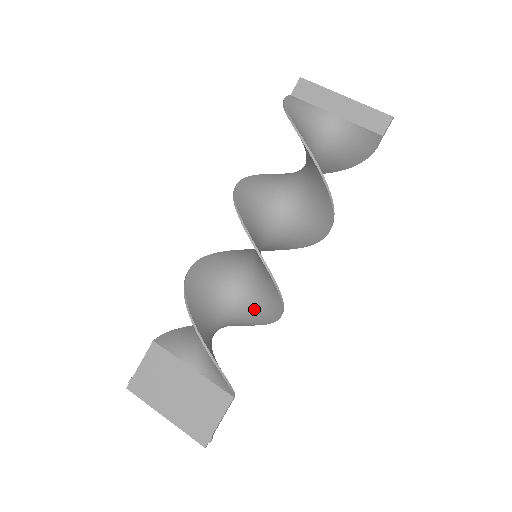
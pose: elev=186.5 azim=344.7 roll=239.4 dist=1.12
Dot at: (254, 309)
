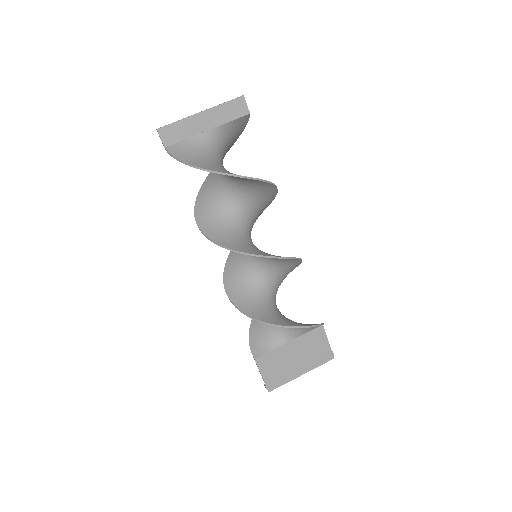
Dot at: (282, 279)
